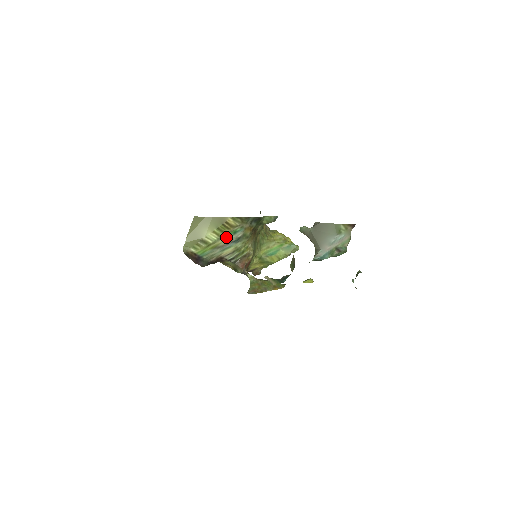
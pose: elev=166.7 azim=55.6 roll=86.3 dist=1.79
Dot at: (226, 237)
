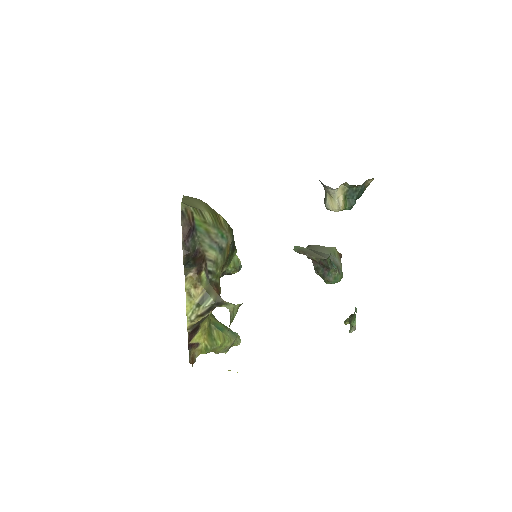
Dot at: (216, 232)
